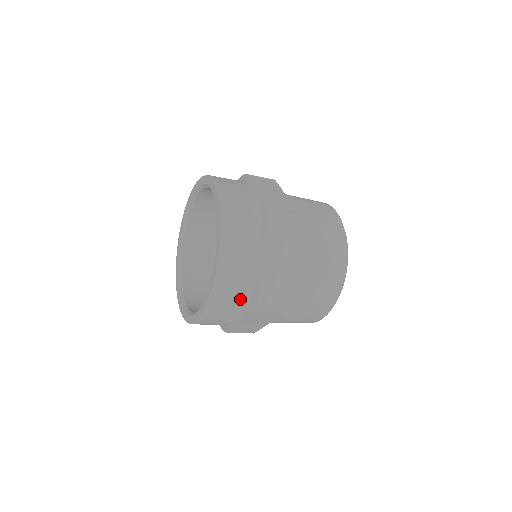
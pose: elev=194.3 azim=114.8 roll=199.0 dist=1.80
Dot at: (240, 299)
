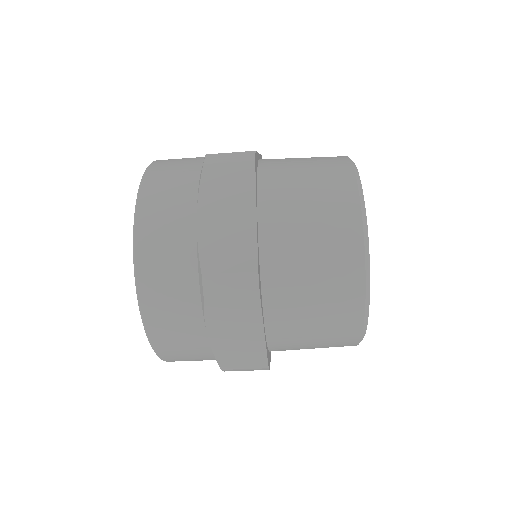
Dot at: (183, 282)
